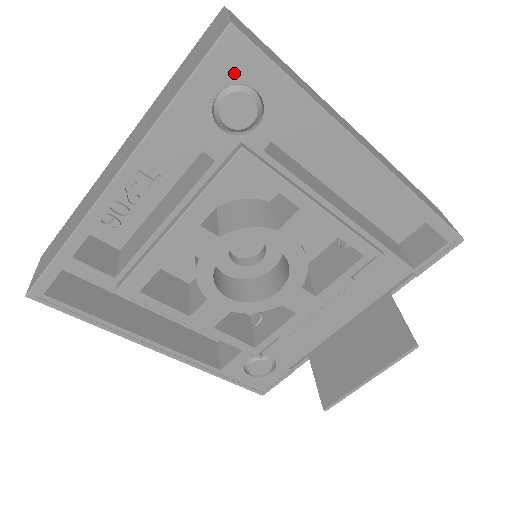
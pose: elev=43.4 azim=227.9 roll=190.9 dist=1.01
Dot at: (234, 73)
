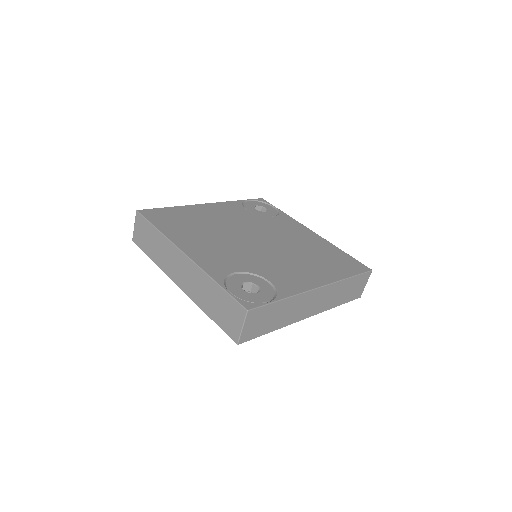
Dot at: occluded
